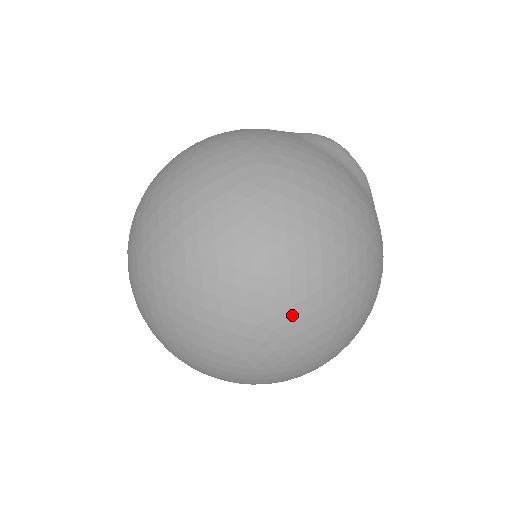
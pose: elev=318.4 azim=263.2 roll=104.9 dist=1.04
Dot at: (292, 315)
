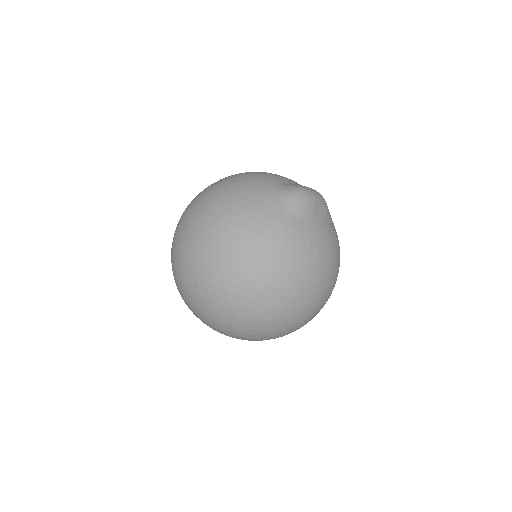
Dot at: occluded
